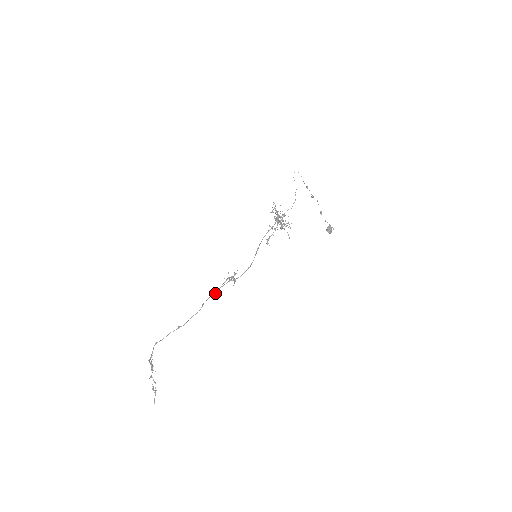
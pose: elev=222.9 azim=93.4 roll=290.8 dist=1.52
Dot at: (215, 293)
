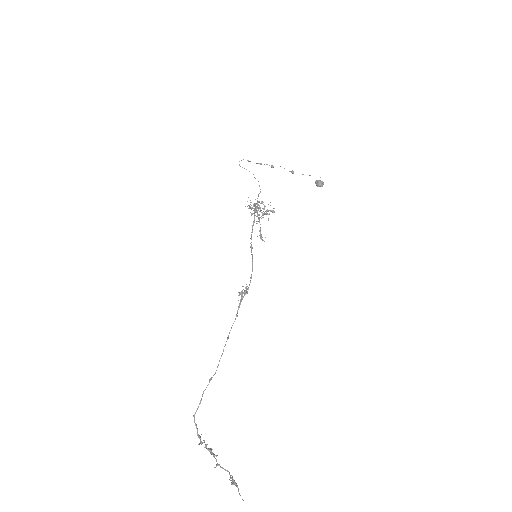
Dot at: occluded
